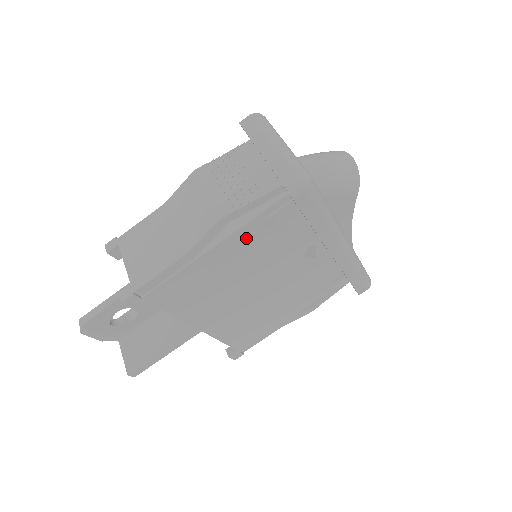
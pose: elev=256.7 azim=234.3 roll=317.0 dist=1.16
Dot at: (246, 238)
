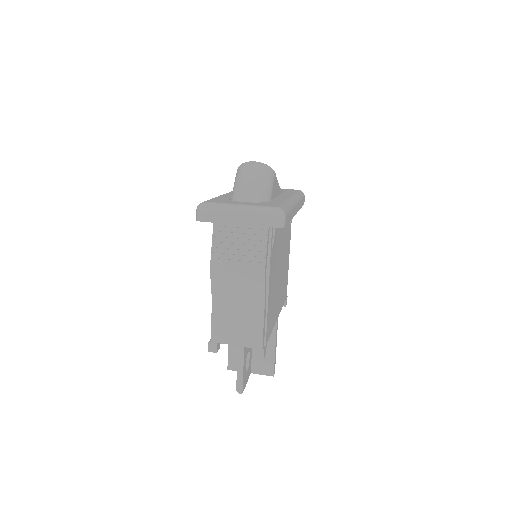
Dot at: (272, 263)
